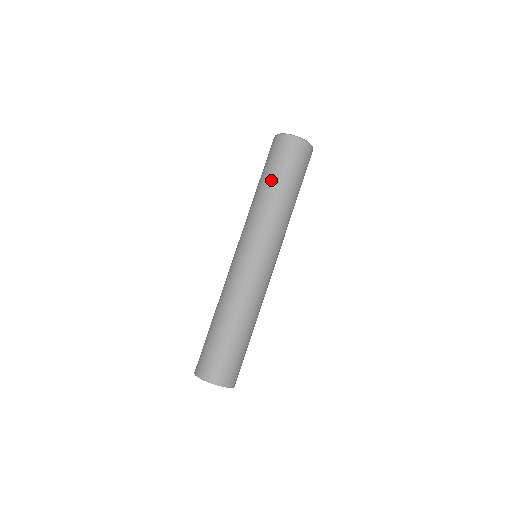
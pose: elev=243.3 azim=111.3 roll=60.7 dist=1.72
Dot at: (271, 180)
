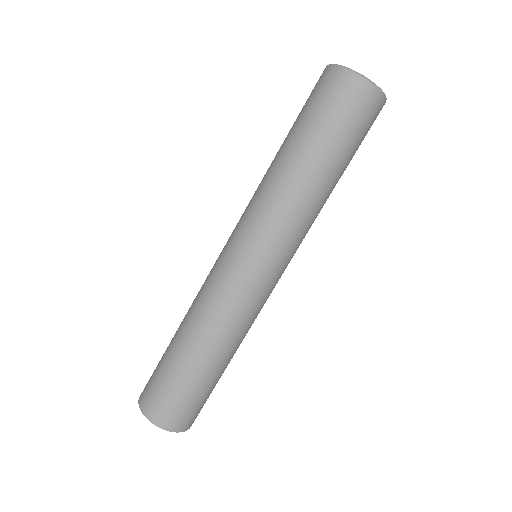
Dot at: (315, 153)
